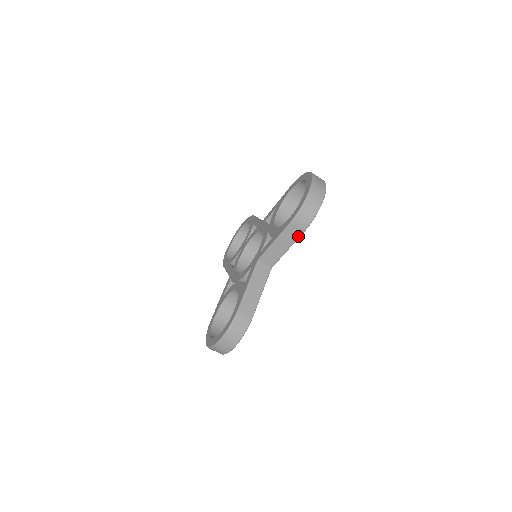
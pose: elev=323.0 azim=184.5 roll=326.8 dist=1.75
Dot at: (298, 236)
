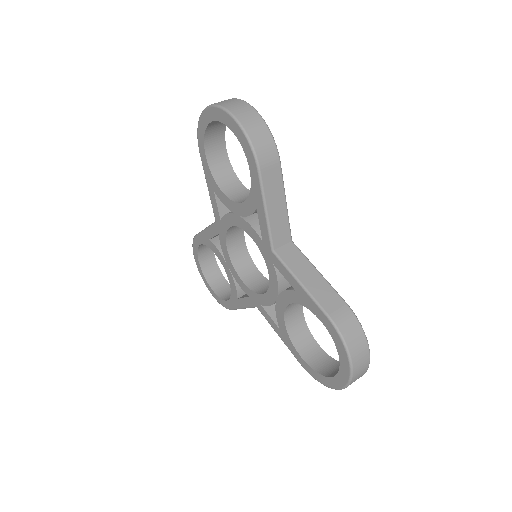
Dot at: (280, 175)
